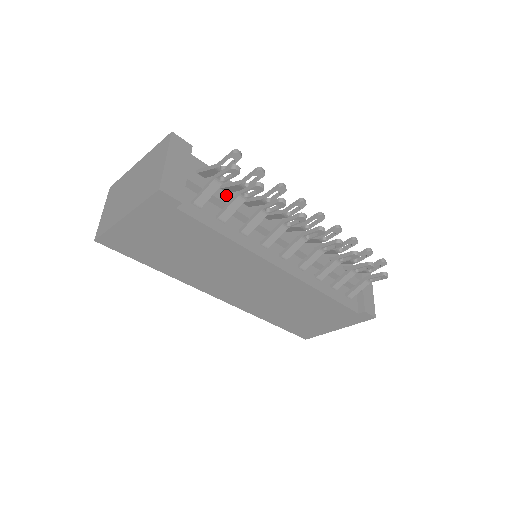
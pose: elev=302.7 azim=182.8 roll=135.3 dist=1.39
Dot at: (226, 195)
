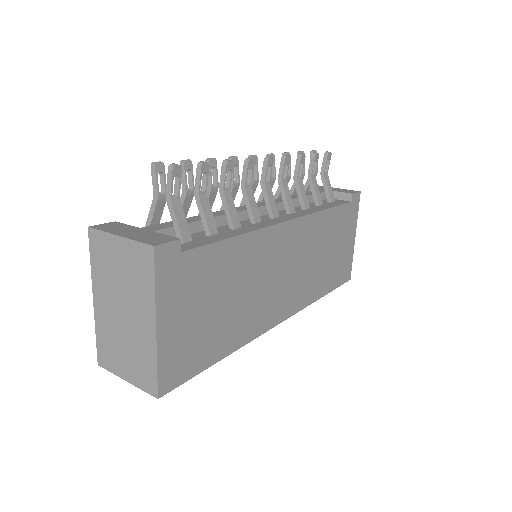
Dot at: (188, 219)
